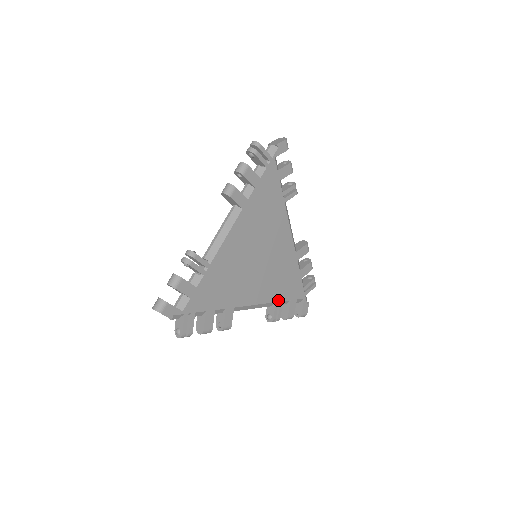
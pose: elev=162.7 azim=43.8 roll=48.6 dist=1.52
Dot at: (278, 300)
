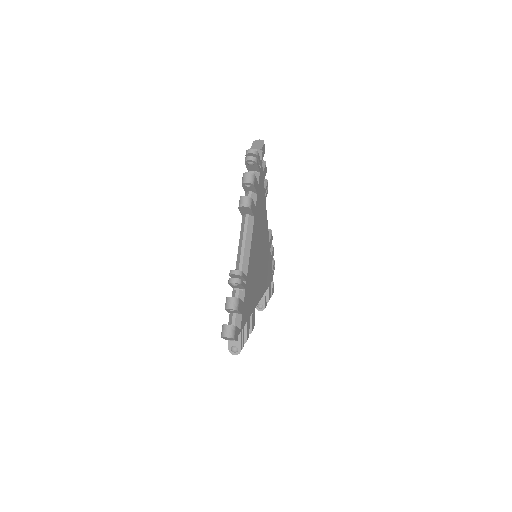
Dot at: (266, 289)
